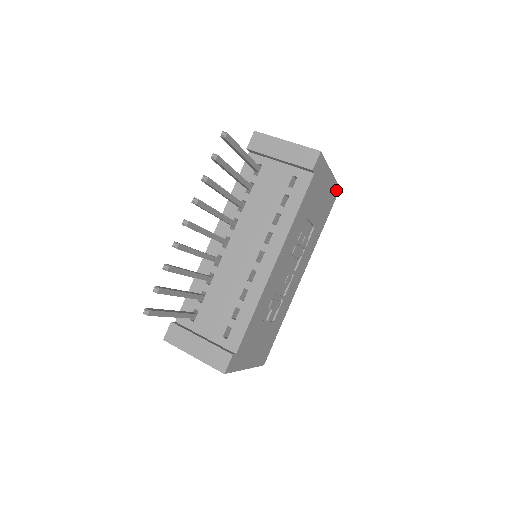
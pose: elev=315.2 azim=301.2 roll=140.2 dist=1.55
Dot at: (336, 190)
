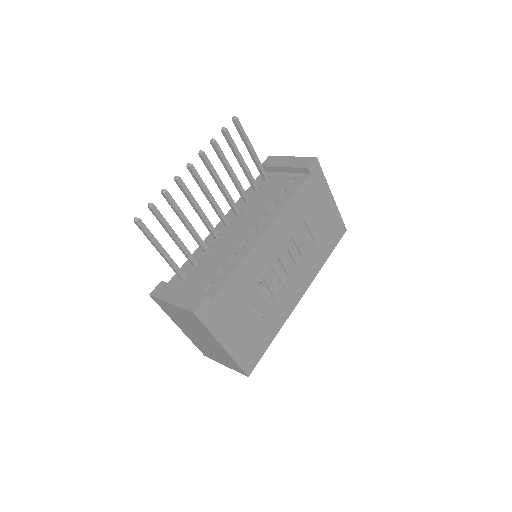
Dot at: (341, 227)
